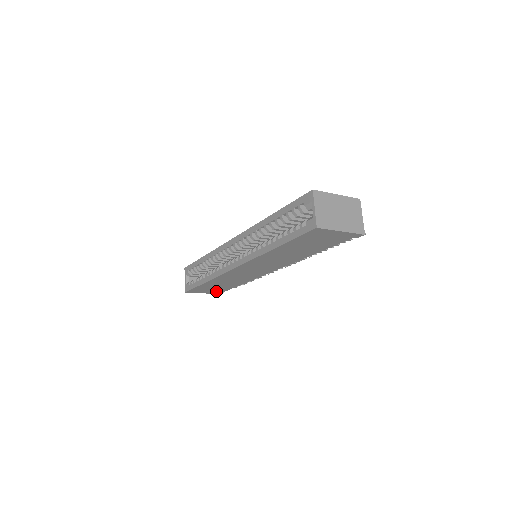
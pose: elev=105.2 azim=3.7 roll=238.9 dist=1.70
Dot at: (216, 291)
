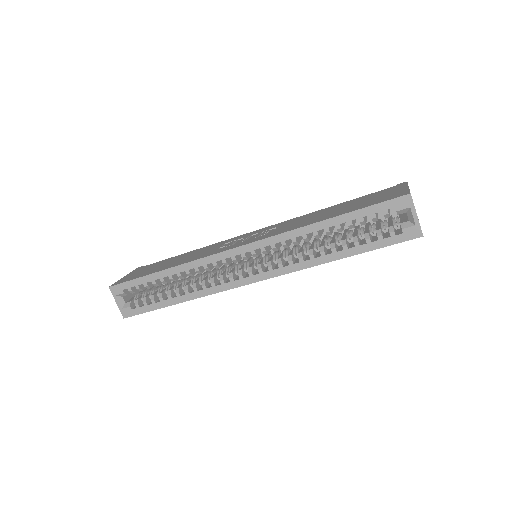
Dot at: occluded
